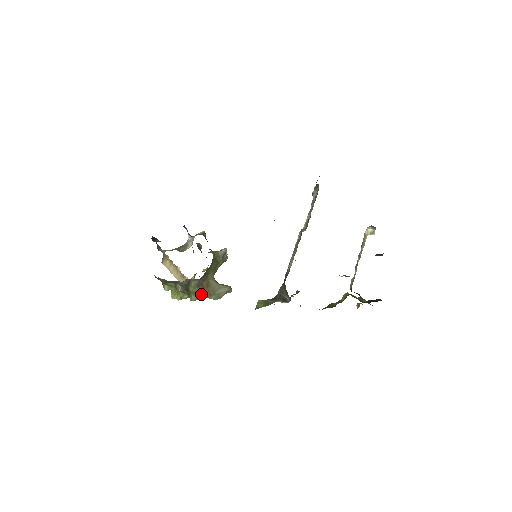
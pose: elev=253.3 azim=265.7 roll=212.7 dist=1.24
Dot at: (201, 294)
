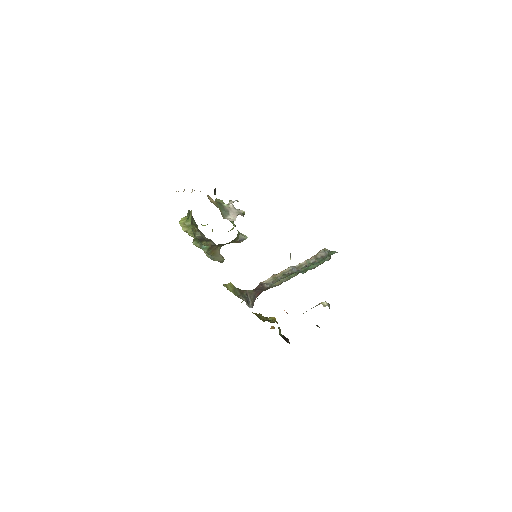
Dot at: (205, 249)
